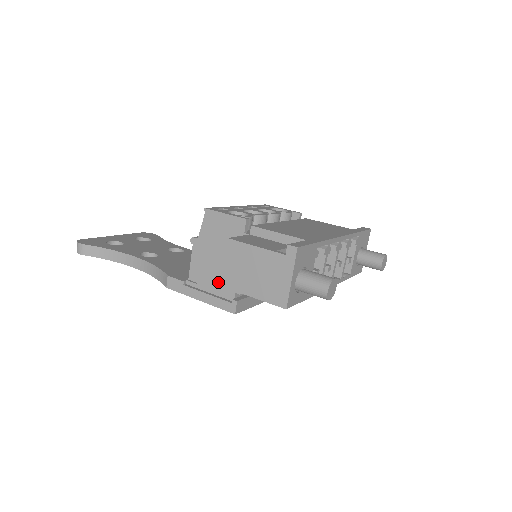
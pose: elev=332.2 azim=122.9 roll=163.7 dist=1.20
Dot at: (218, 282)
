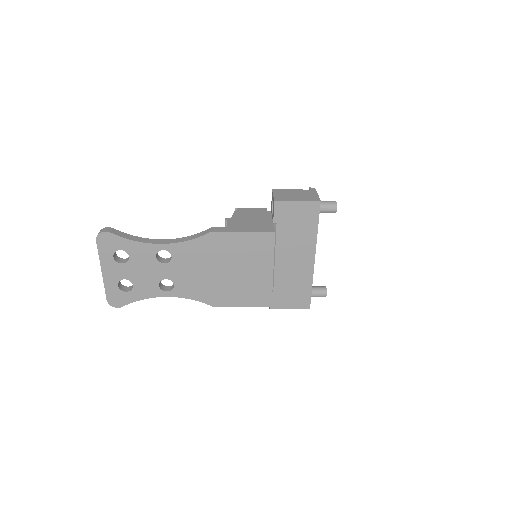
Dot at: (255, 227)
